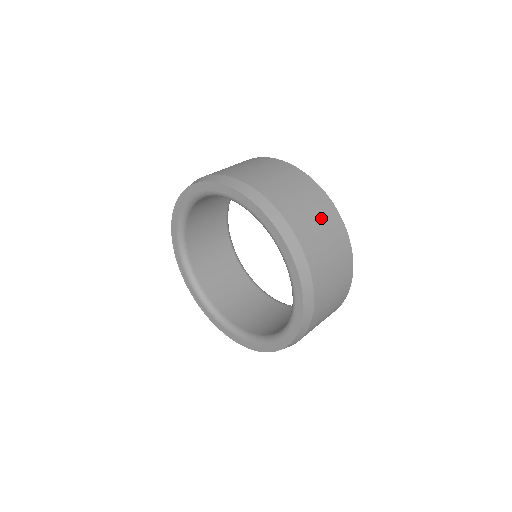
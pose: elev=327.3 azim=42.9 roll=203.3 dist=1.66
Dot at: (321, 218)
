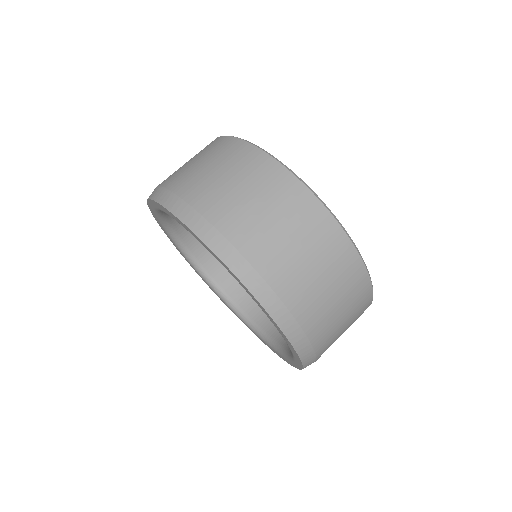
Dot at: (327, 267)
